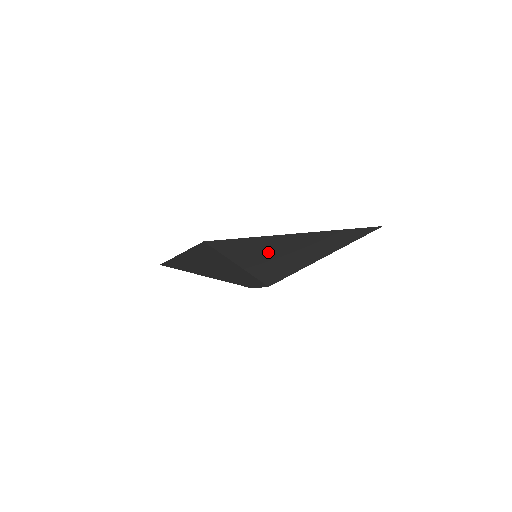
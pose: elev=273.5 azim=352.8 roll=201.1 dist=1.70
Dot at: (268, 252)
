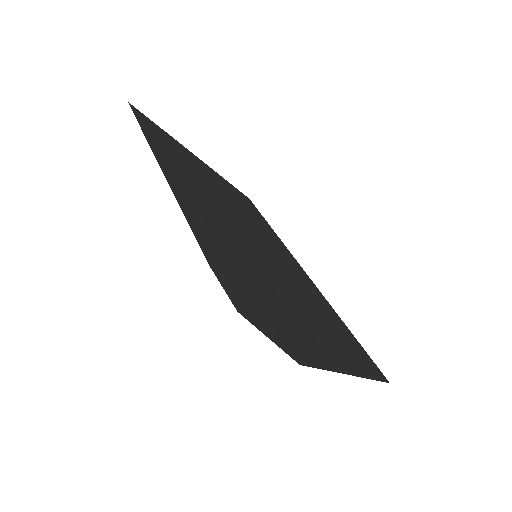
Dot at: occluded
